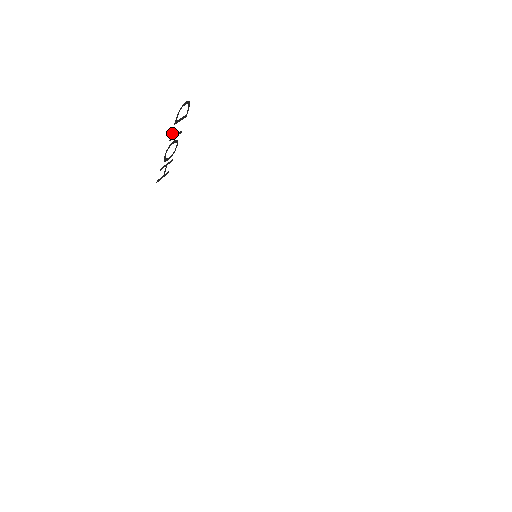
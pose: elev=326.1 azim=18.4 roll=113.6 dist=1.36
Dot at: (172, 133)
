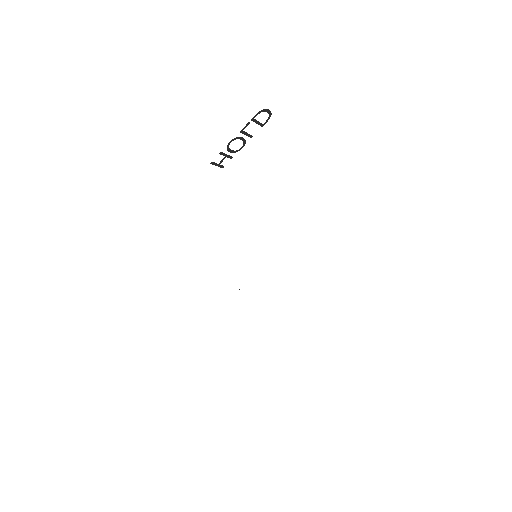
Dot at: occluded
